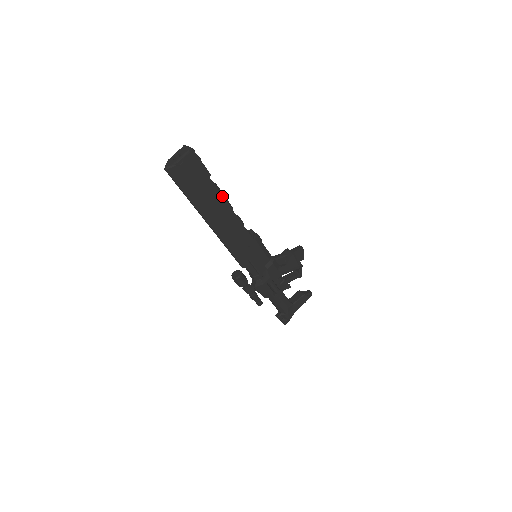
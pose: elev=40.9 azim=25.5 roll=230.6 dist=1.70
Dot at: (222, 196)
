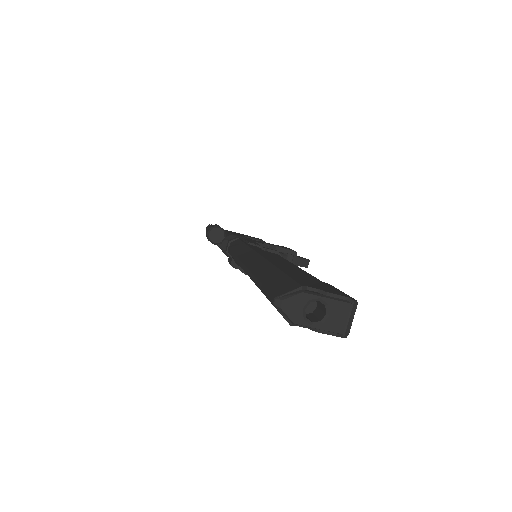
Dot at: occluded
